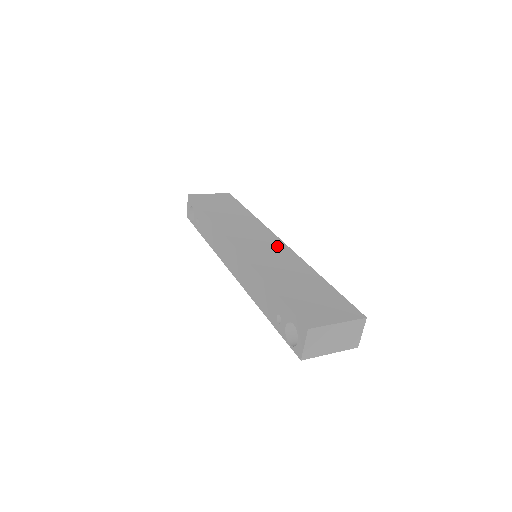
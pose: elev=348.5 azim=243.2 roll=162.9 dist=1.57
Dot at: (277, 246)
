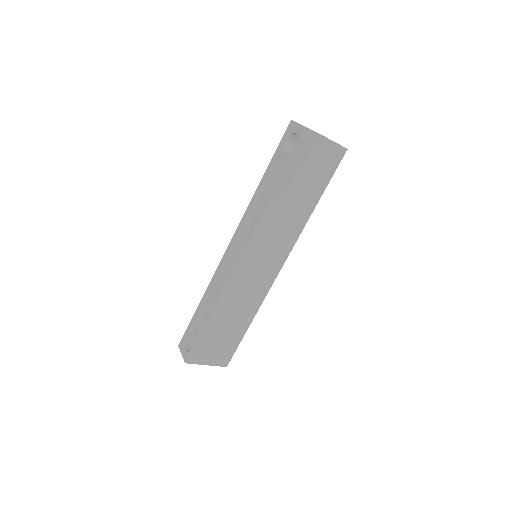
Dot at: occluded
